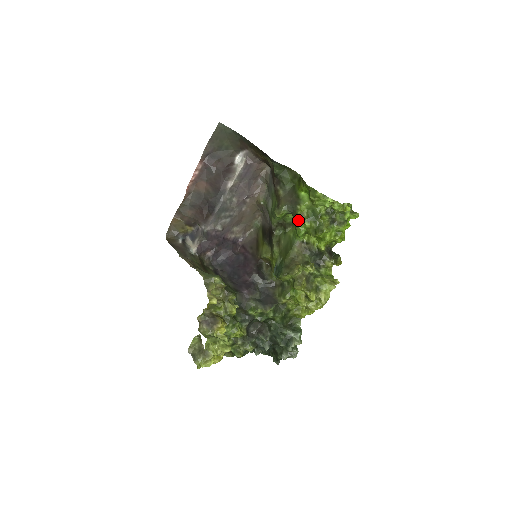
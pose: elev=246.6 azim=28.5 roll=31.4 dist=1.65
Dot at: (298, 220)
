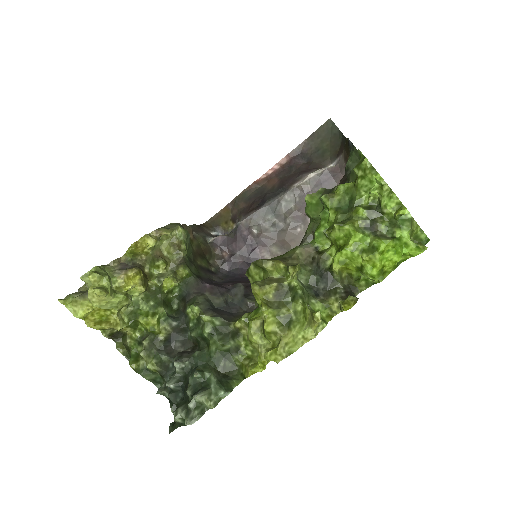
Dot at: (325, 206)
